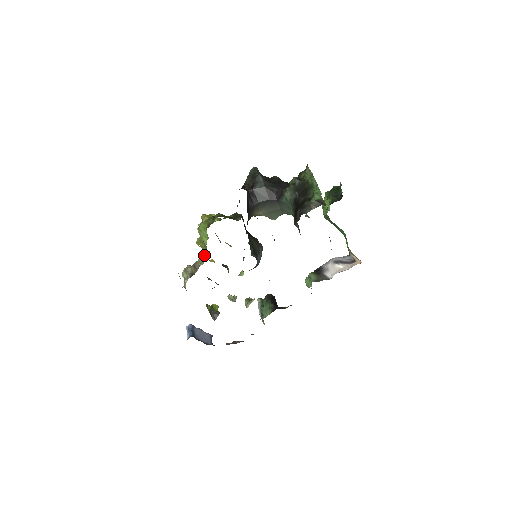
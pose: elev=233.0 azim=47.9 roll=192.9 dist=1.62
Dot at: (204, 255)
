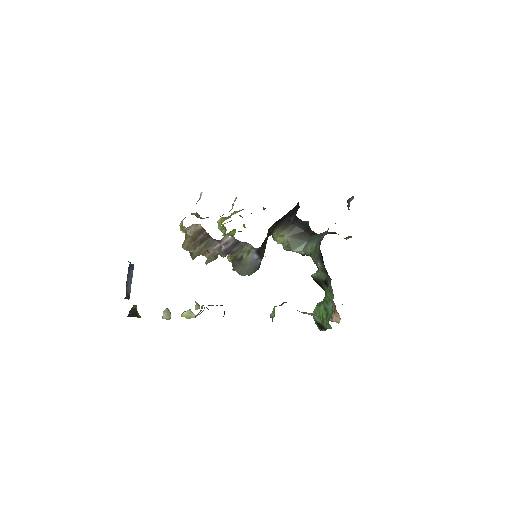
Dot at: occluded
